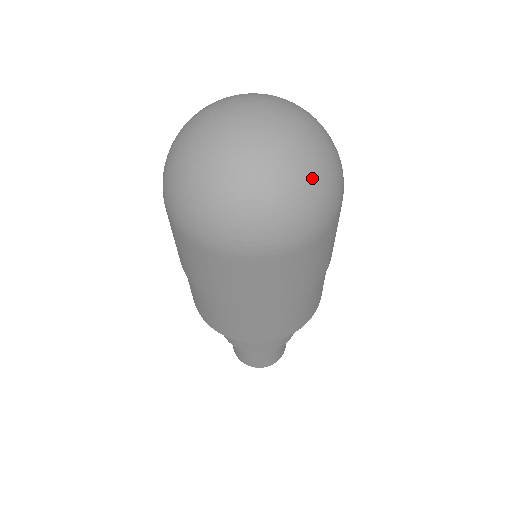
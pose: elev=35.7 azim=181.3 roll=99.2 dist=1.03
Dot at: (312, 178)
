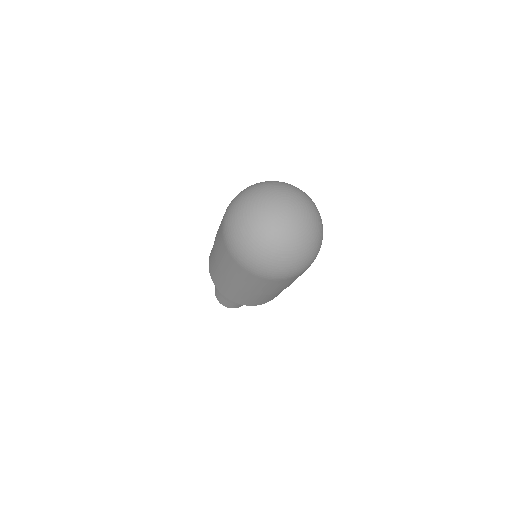
Dot at: (292, 257)
